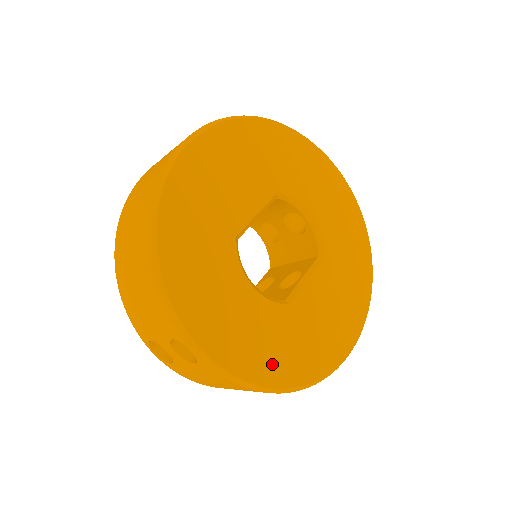
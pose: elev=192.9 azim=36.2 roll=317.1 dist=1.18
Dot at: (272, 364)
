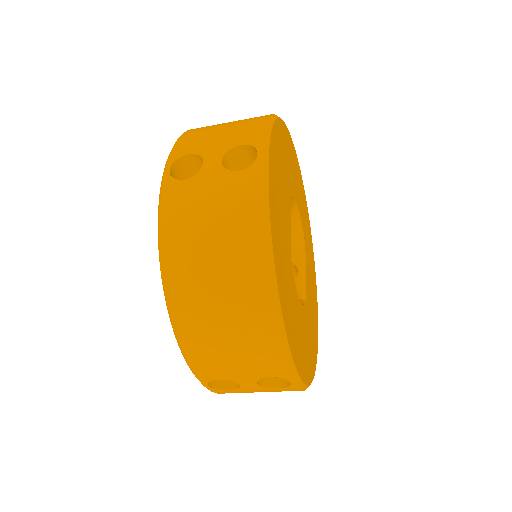
Dot at: (311, 360)
